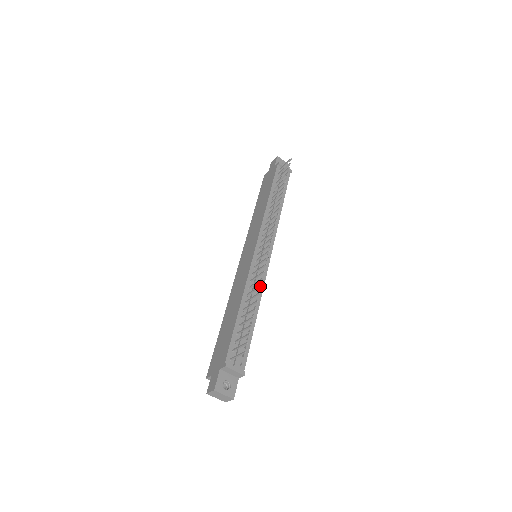
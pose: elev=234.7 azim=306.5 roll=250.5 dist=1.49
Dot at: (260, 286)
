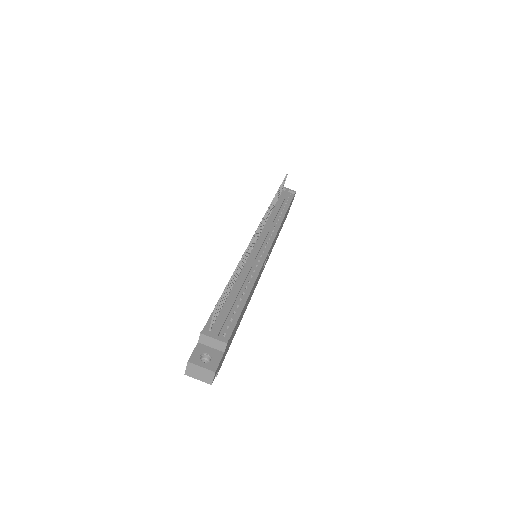
Dot at: (242, 256)
